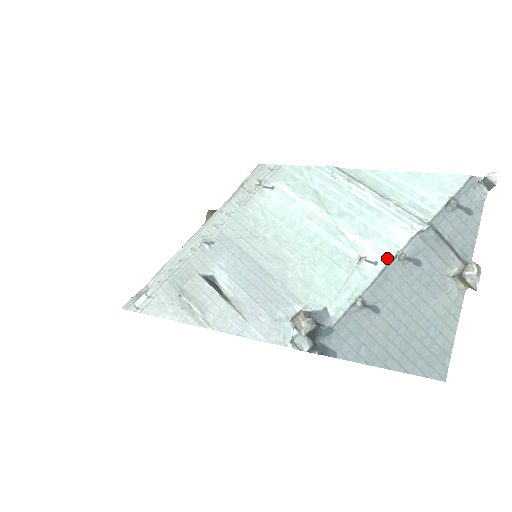
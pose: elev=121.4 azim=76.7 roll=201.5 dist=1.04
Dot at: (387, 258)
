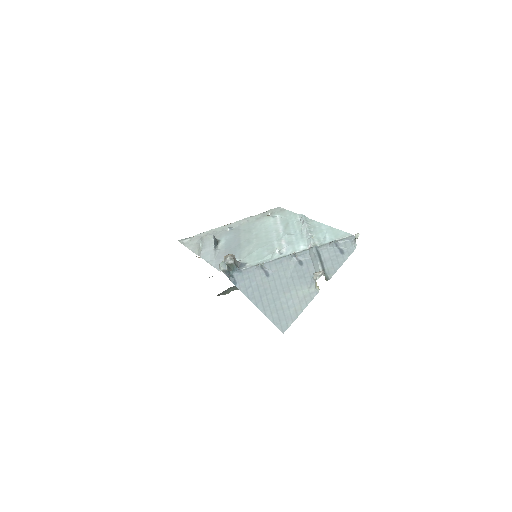
Dot at: (287, 253)
